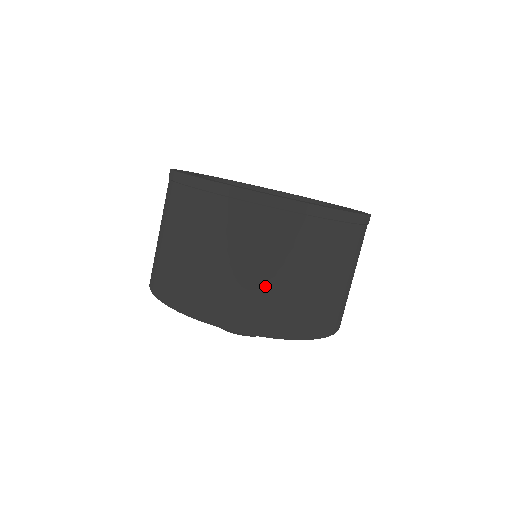
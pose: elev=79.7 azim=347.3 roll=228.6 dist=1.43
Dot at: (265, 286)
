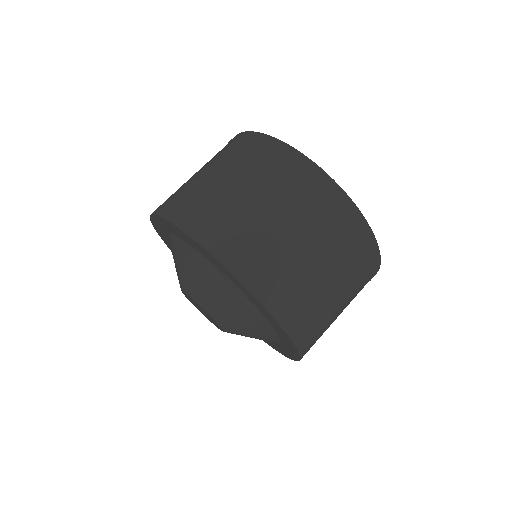
Dot at: (328, 308)
